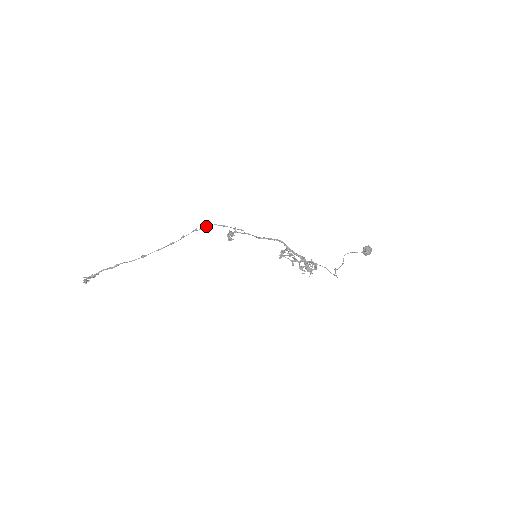
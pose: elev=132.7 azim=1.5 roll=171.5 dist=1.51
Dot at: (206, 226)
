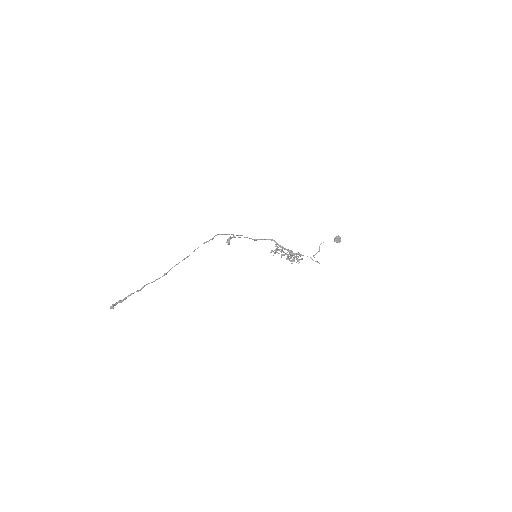
Dot at: (213, 237)
